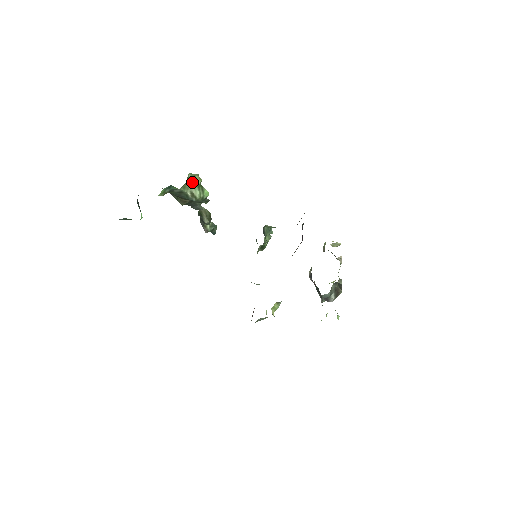
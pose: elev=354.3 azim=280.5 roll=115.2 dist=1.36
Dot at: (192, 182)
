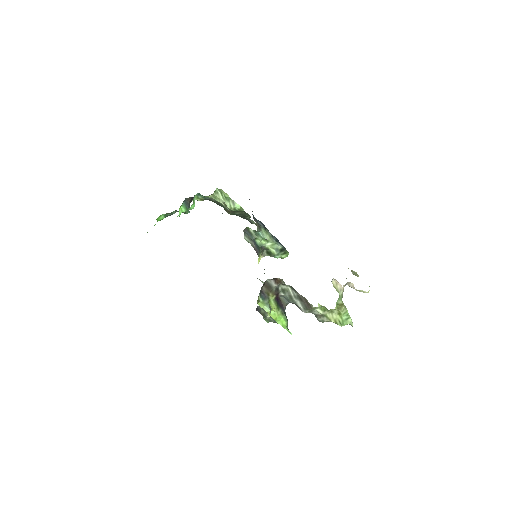
Dot at: (222, 195)
